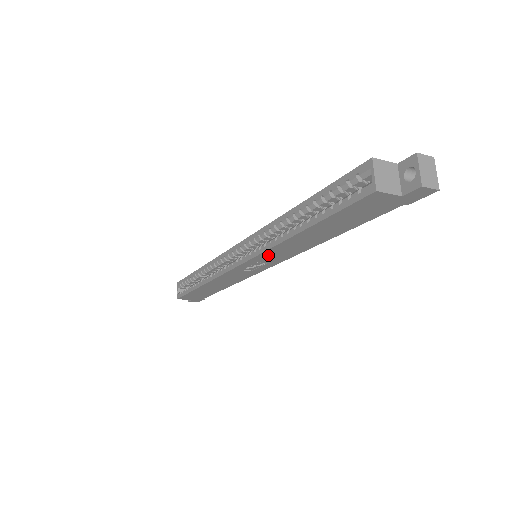
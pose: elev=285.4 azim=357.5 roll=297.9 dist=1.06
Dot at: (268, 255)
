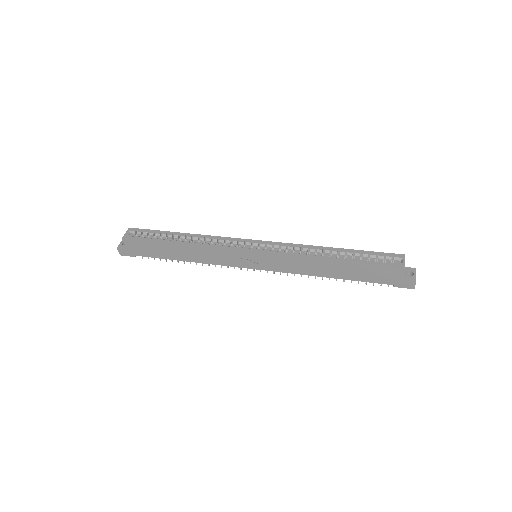
Dot at: (284, 259)
